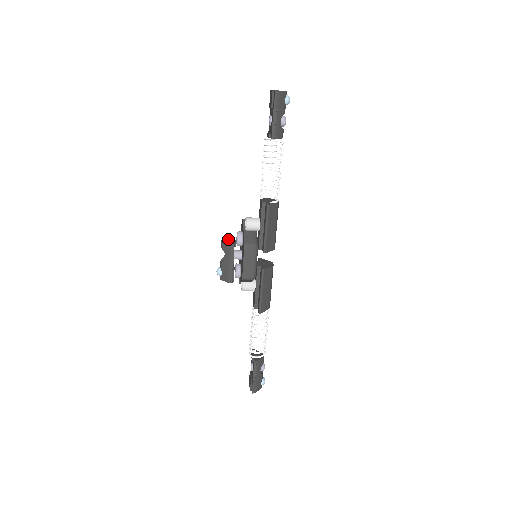
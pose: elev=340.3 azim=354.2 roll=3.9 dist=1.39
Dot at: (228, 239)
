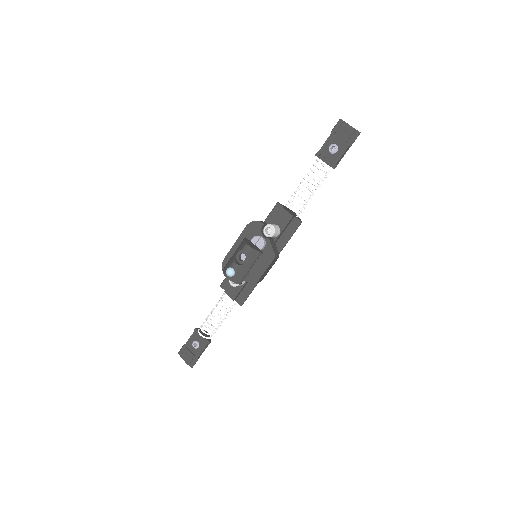
Dot at: (249, 243)
